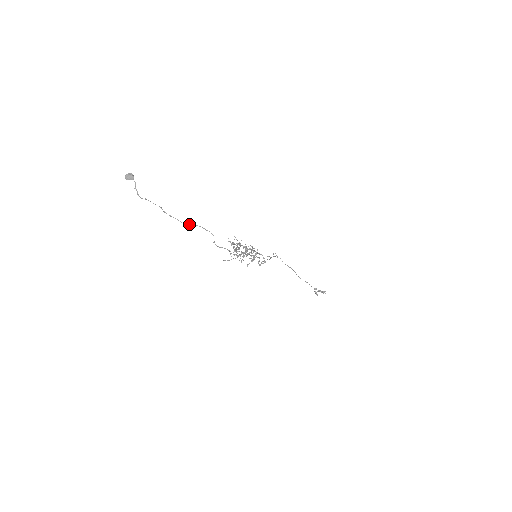
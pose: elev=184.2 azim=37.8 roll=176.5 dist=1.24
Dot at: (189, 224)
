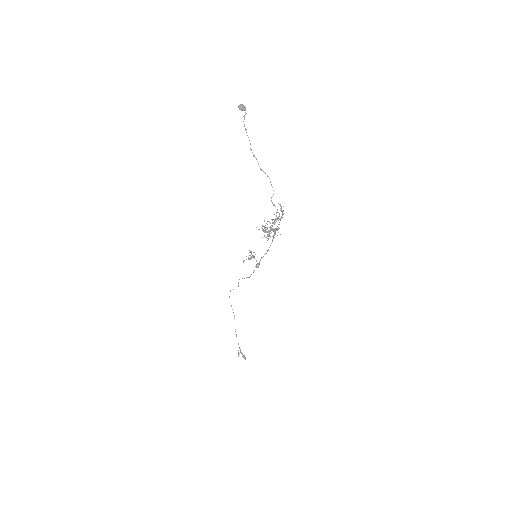
Dot at: (263, 171)
